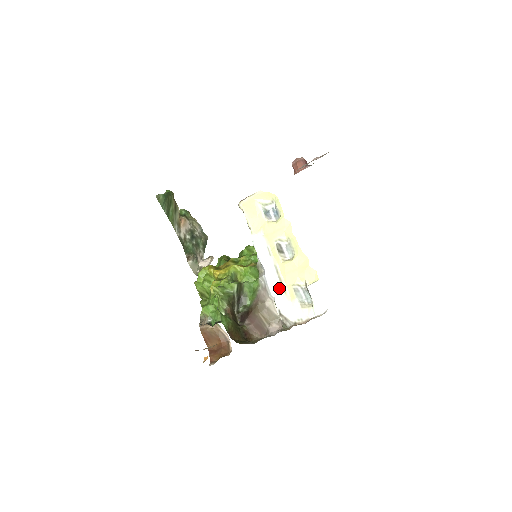
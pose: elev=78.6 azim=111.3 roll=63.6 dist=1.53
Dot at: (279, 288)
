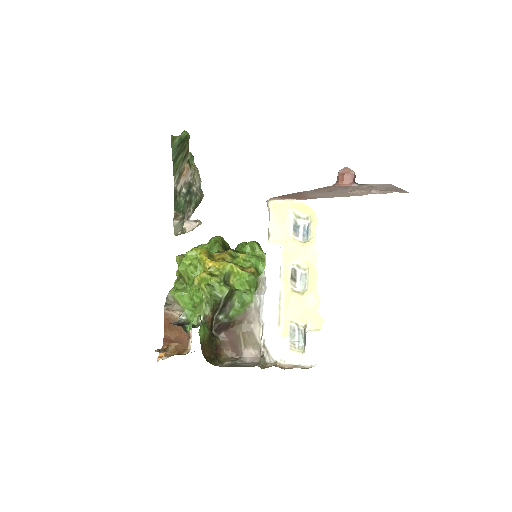
Dot at: (274, 317)
